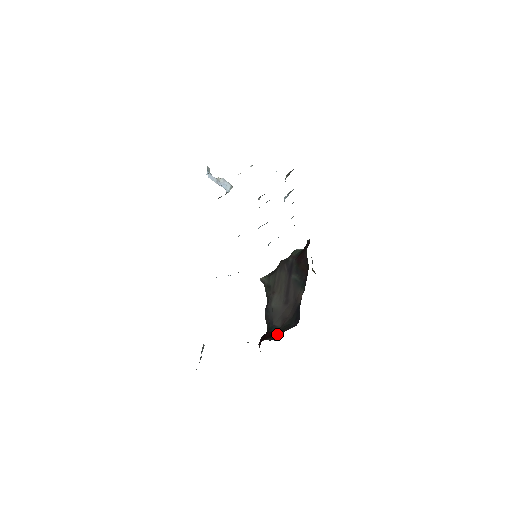
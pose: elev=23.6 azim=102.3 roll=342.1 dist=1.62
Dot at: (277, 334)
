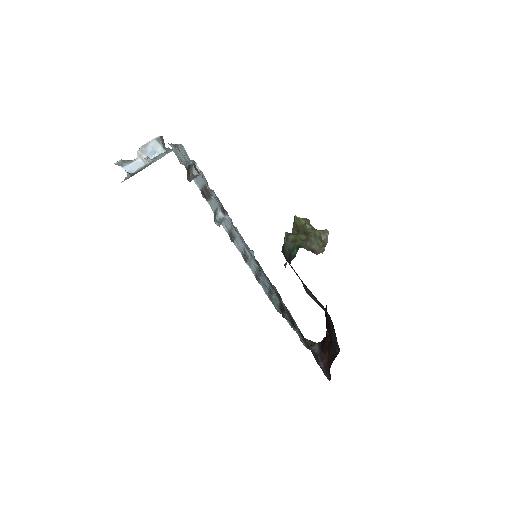
Dot at: (331, 345)
